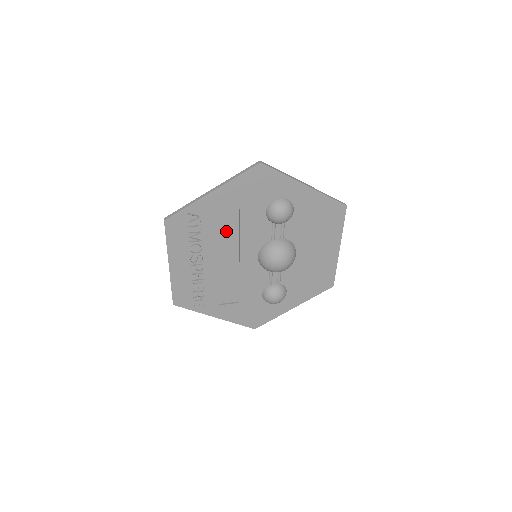
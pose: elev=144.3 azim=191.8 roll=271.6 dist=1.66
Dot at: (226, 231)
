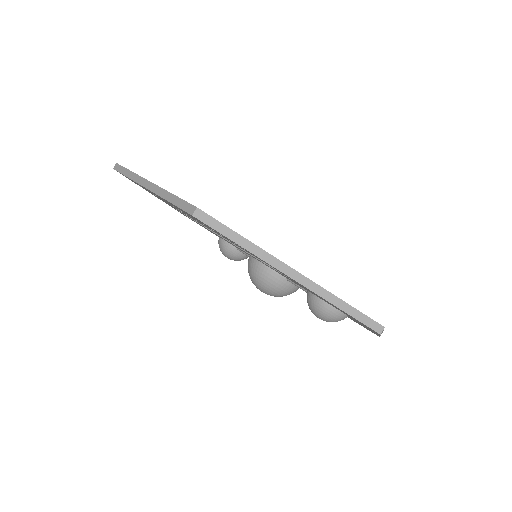
Dot at: occluded
